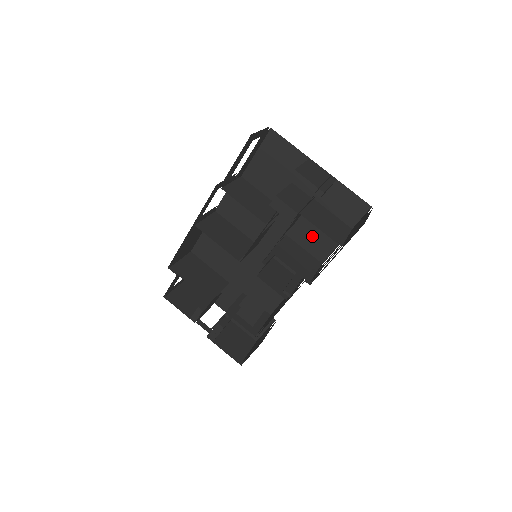
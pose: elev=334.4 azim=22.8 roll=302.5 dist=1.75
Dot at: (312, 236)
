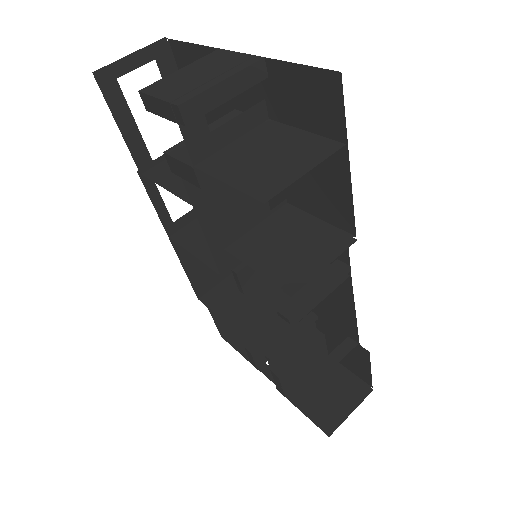
Dot at: (311, 190)
